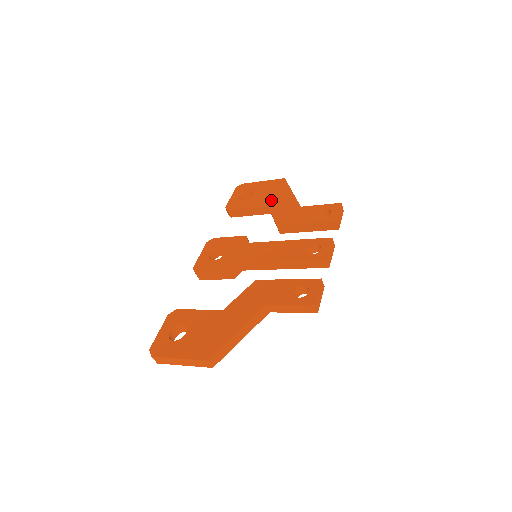
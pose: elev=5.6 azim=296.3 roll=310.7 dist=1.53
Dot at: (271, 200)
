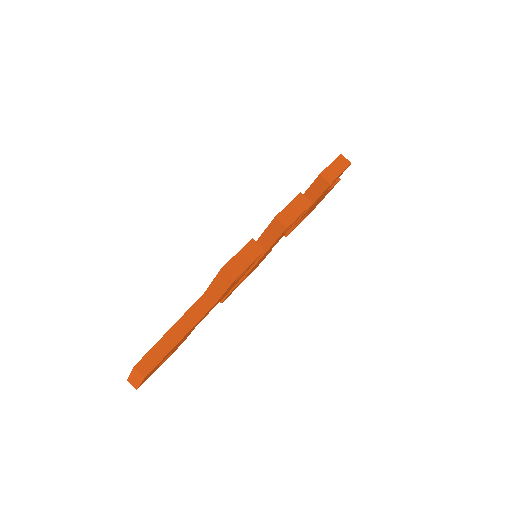
Dot at: occluded
